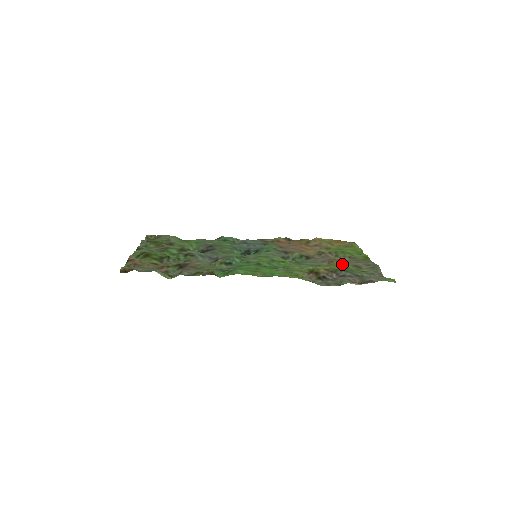
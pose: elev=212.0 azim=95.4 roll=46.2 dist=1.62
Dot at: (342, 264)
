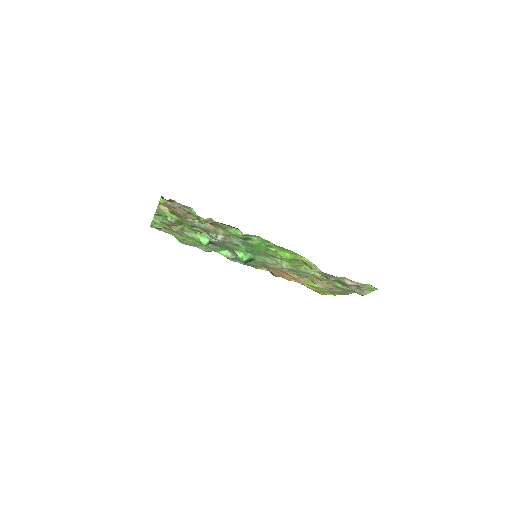
Dot at: (328, 280)
